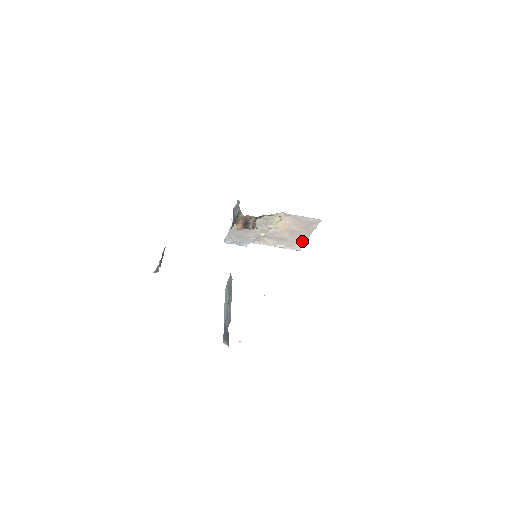
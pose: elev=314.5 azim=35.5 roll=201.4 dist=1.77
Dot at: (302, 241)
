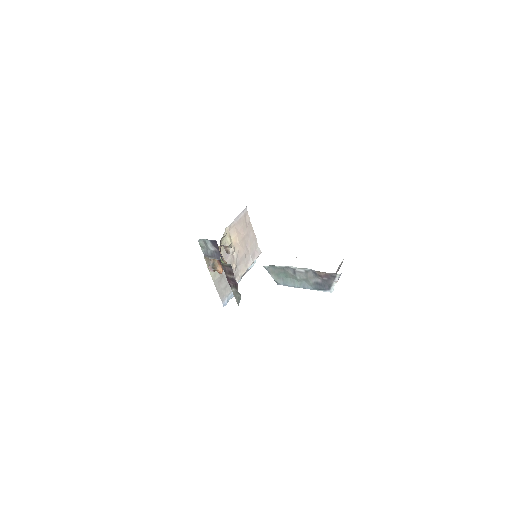
Dot at: (255, 242)
